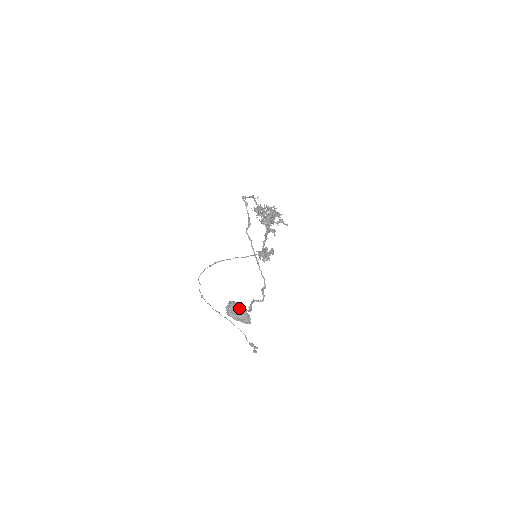
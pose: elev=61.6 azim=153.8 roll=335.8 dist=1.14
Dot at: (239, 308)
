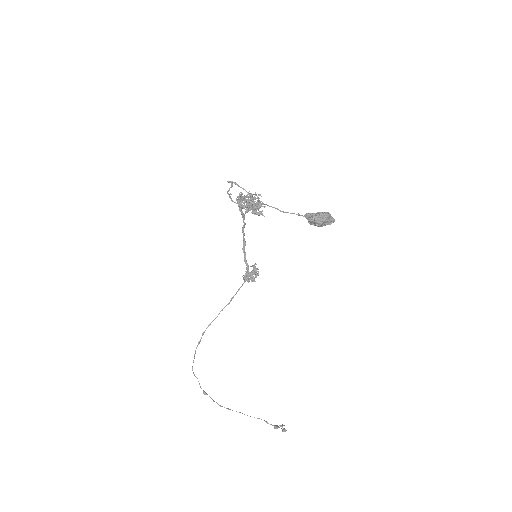
Dot at: (317, 213)
